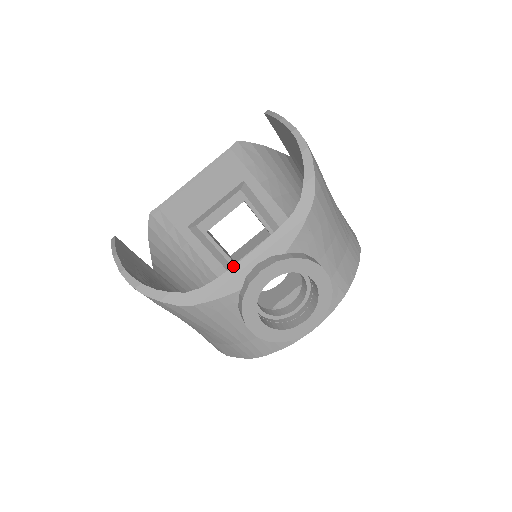
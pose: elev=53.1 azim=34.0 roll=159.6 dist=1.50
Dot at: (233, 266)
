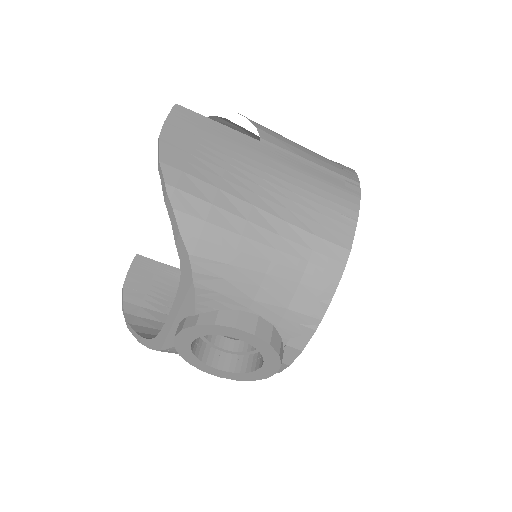
Dot at: (165, 323)
